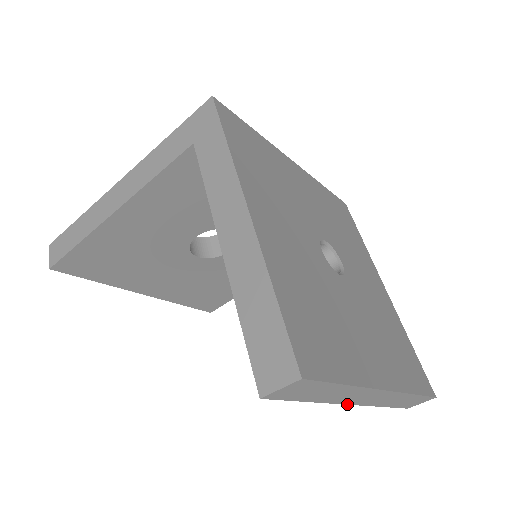
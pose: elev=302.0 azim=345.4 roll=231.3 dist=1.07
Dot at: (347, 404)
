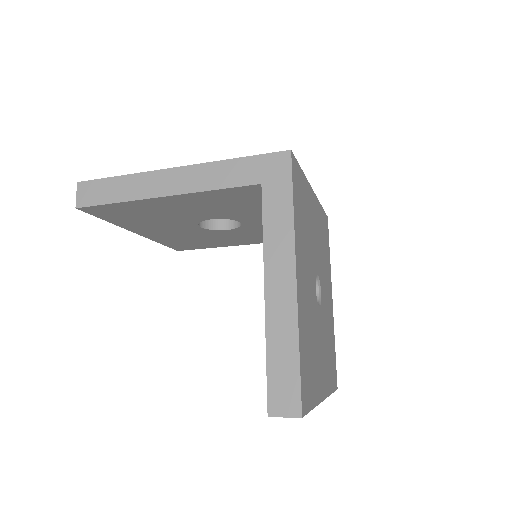
Dot at: occluded
